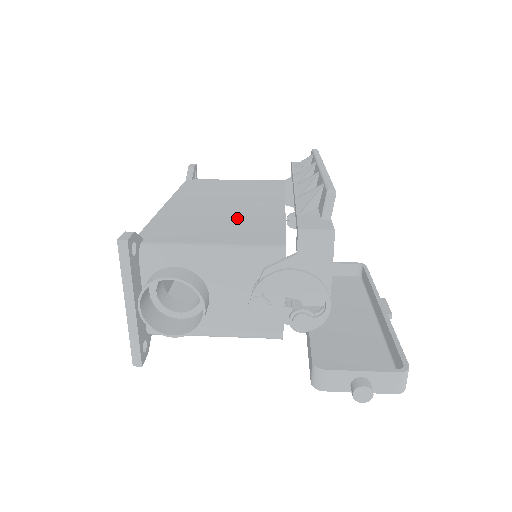
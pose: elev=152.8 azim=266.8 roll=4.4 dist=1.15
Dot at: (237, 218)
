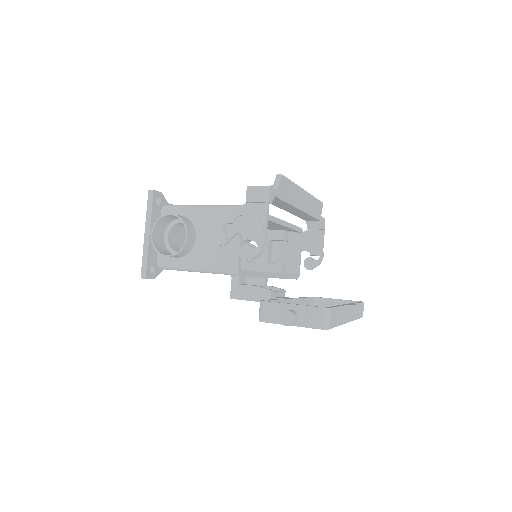
Dot at: occluded
